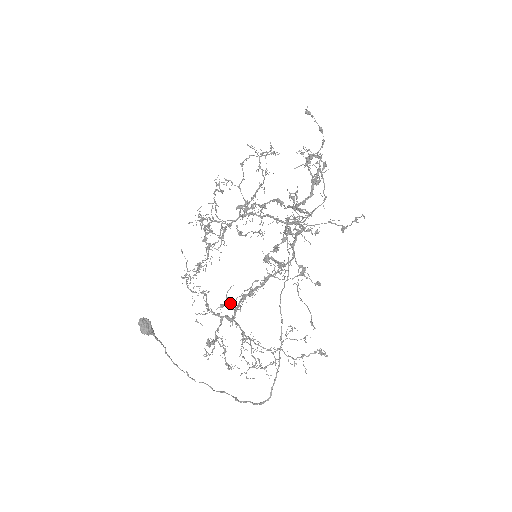
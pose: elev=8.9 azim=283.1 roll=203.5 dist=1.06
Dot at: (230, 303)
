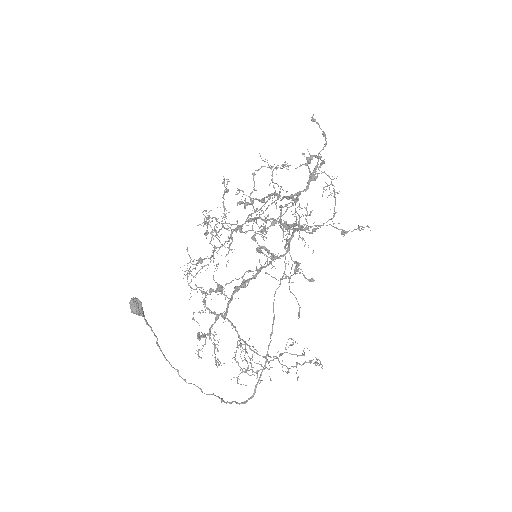
Dot at: (218, 286)
